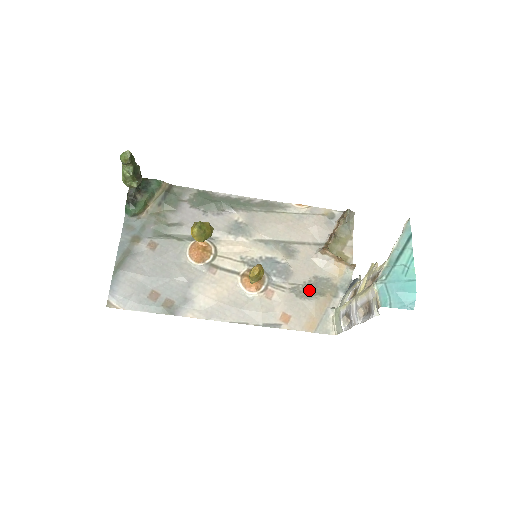
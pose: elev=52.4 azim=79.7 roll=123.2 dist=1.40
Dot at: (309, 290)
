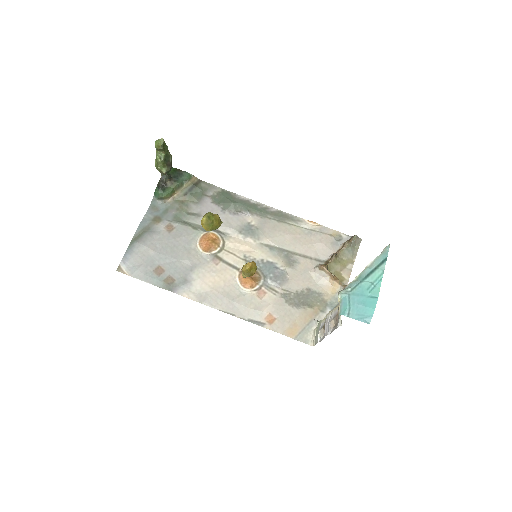
Dot at: (299, 299)
